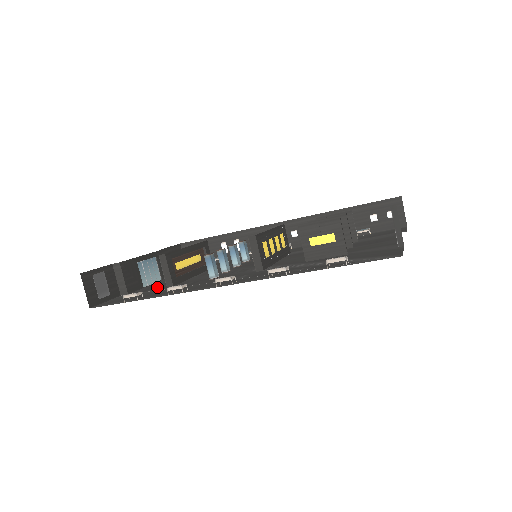
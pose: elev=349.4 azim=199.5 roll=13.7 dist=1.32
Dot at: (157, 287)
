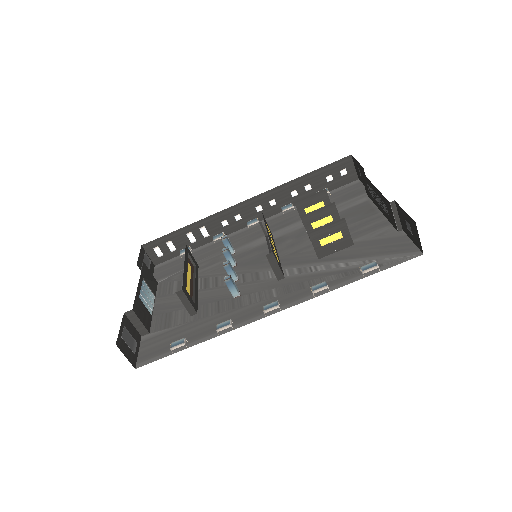
Dot at: (175, 316)
